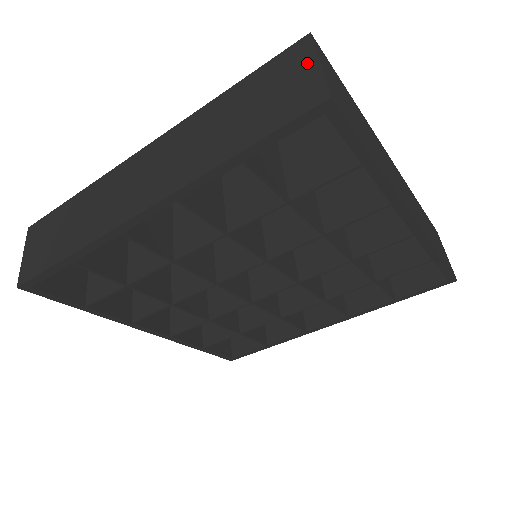
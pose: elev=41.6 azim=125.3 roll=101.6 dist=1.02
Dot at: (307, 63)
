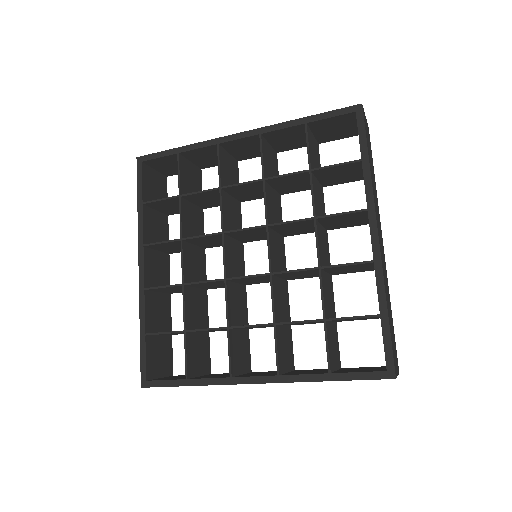
Dot at: occluded
